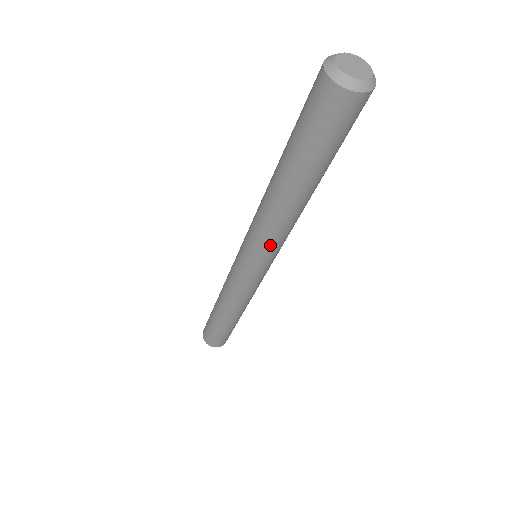
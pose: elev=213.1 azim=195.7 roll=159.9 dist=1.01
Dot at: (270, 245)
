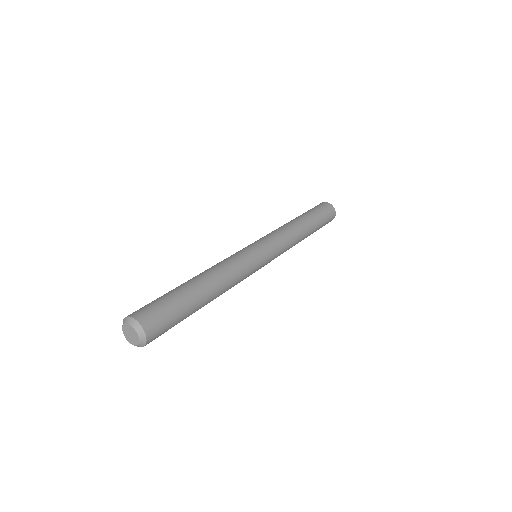
Dot at: (242, 280)
